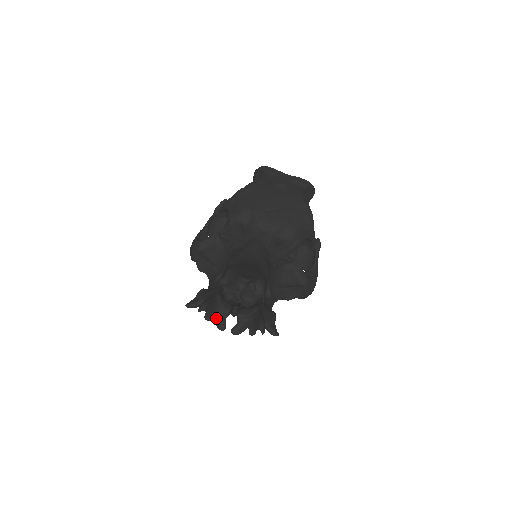
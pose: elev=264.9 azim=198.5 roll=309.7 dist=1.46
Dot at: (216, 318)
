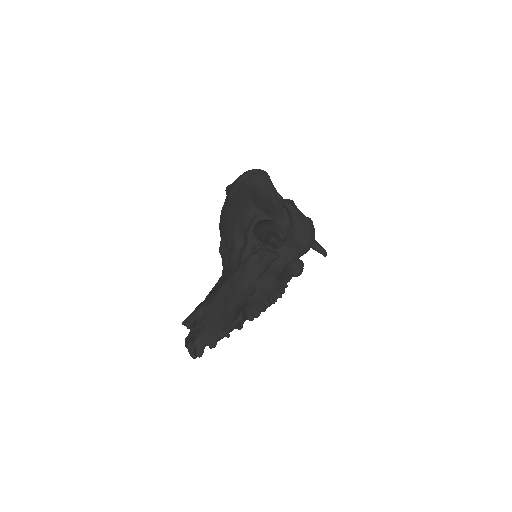
Dot at: (190, 354)
